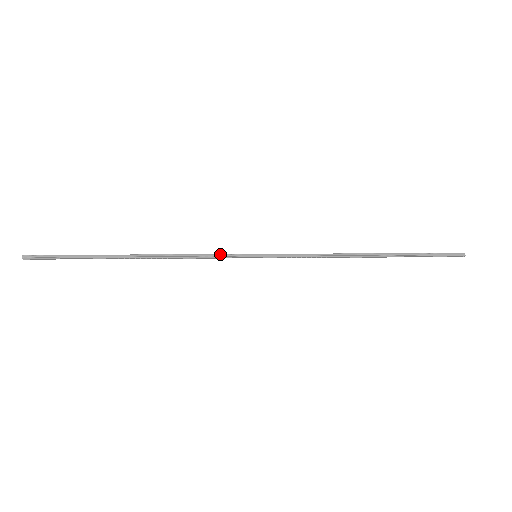
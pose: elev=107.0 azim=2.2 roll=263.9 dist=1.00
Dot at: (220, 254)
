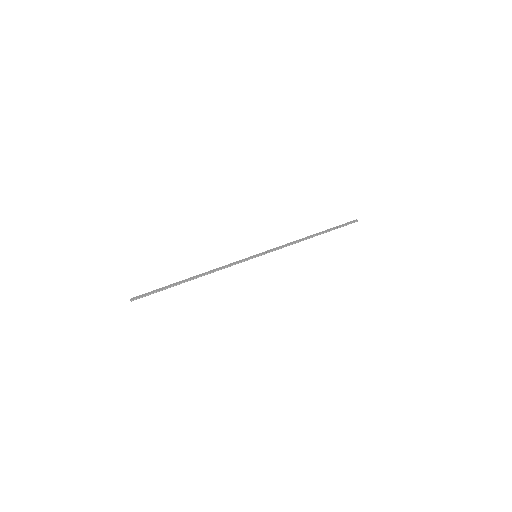
Dot at: (238, 262)
